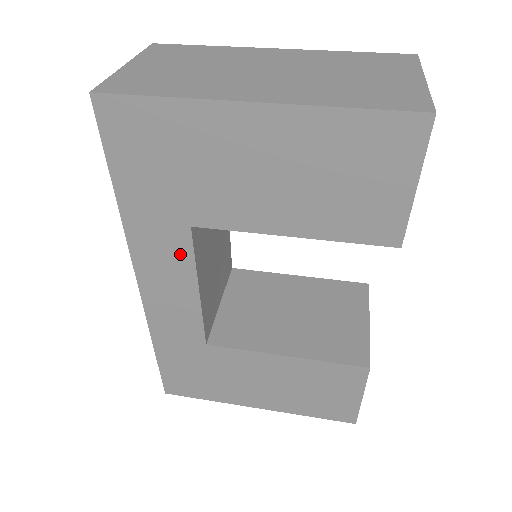
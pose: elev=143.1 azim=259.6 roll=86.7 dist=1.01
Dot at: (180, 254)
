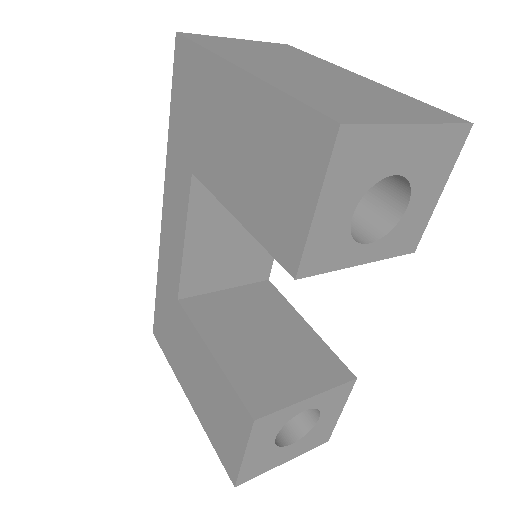
Dot at: (183, 197)
